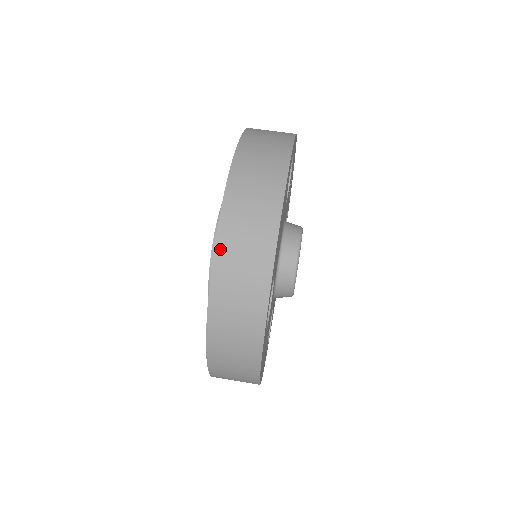
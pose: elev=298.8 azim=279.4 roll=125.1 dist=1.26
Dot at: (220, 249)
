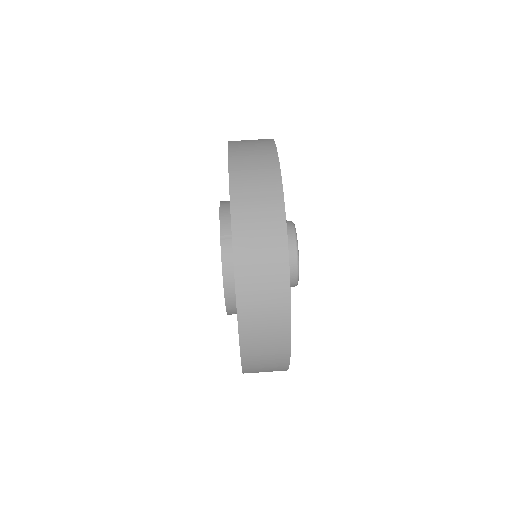
Dot at: (245, 353)
